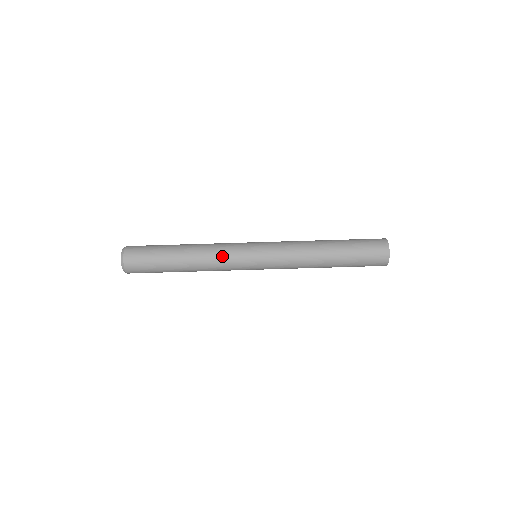
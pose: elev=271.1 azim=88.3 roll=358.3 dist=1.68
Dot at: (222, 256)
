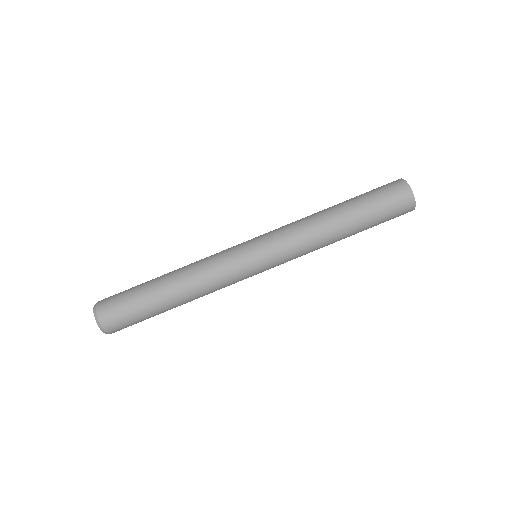
Dot at: (211, 258)
